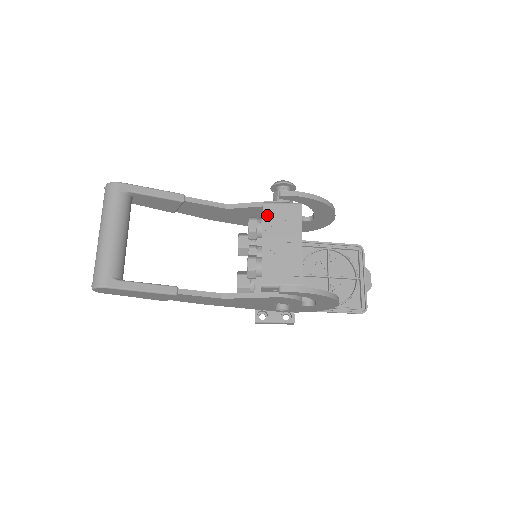
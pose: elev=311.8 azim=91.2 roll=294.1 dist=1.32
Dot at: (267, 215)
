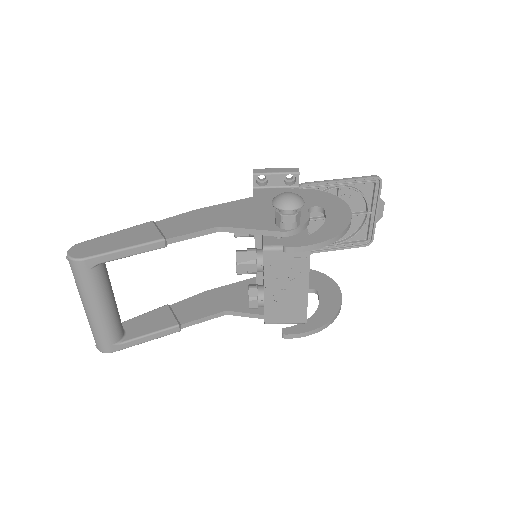
Dot at: (269, 263)
